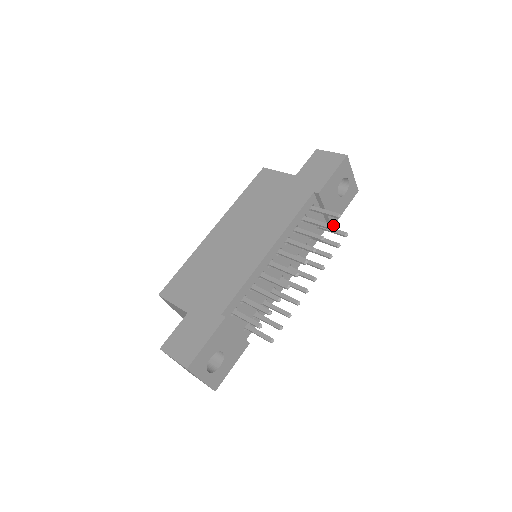
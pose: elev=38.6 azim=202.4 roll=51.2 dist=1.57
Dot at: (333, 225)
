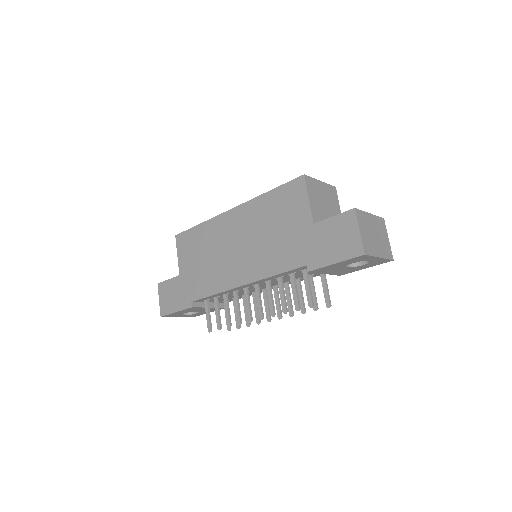
Dot at: occluded
